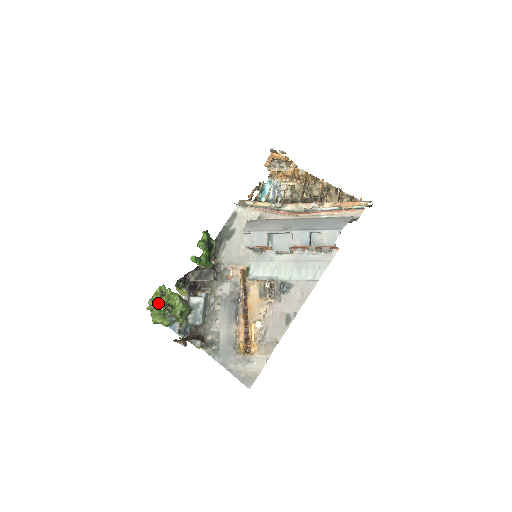
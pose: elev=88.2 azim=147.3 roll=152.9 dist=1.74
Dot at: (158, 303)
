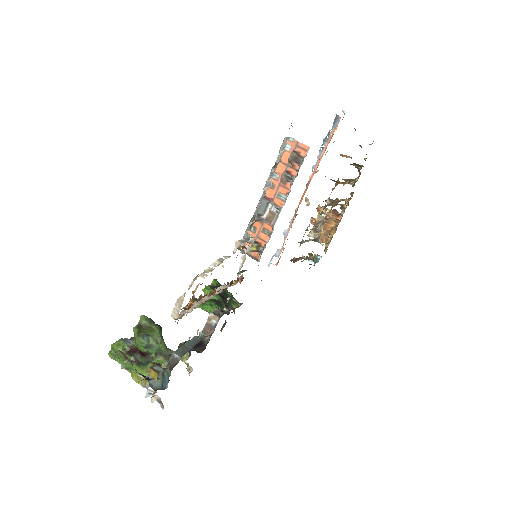
Dot at: occluded
